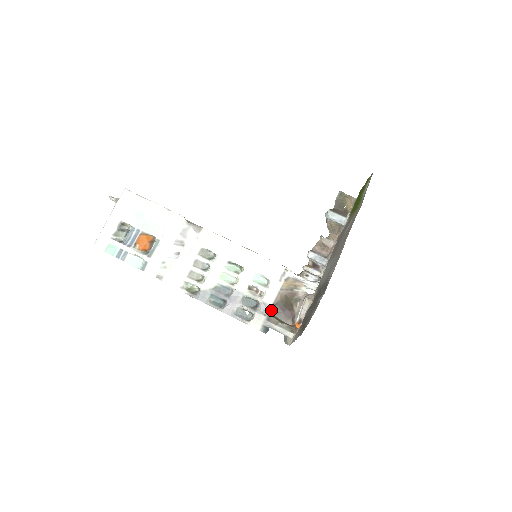
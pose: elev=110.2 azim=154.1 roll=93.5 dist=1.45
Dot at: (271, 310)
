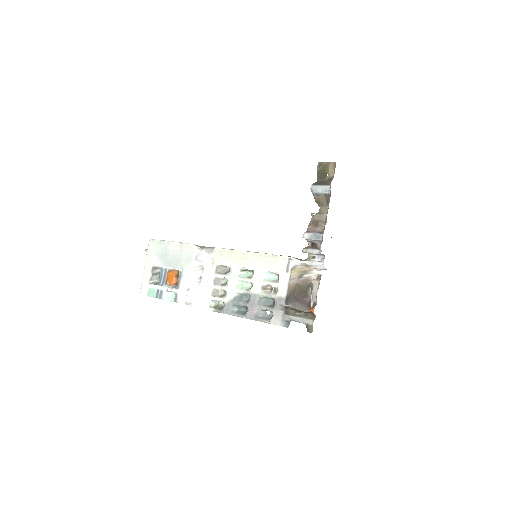
Dot at: (286, 303)
